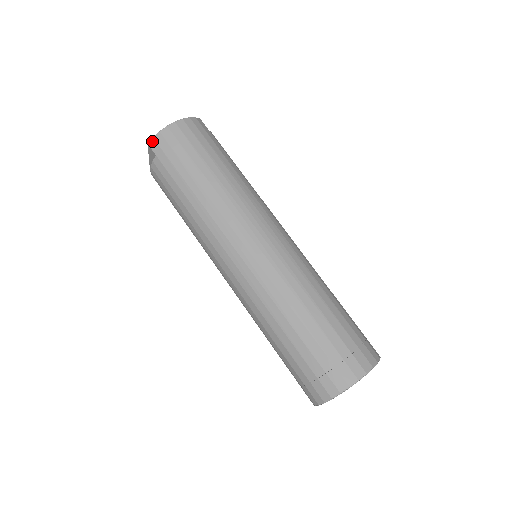
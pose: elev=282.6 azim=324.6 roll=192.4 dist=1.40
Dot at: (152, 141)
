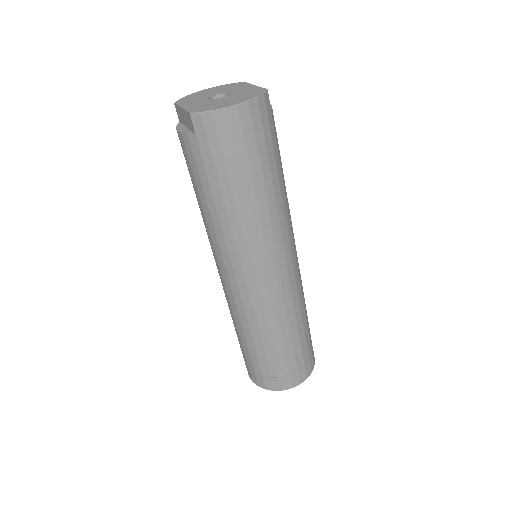
Dot at: (197, 116)
